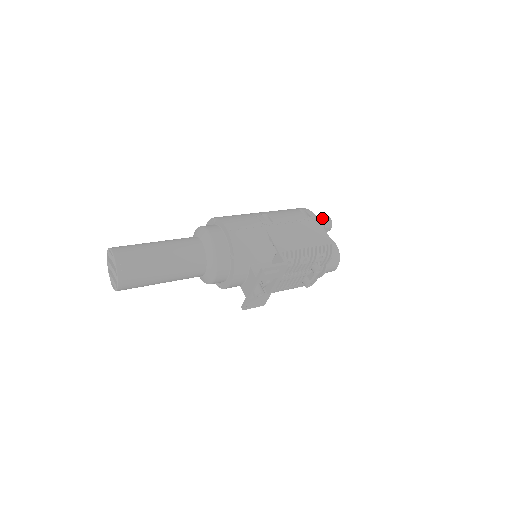
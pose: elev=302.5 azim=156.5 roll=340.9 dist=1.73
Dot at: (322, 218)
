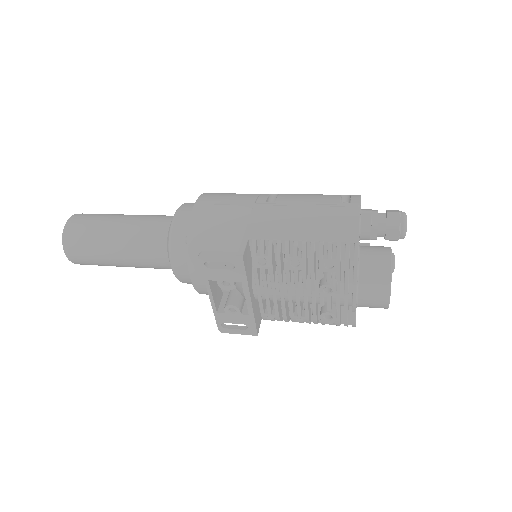
Dot at: (386, 212)
